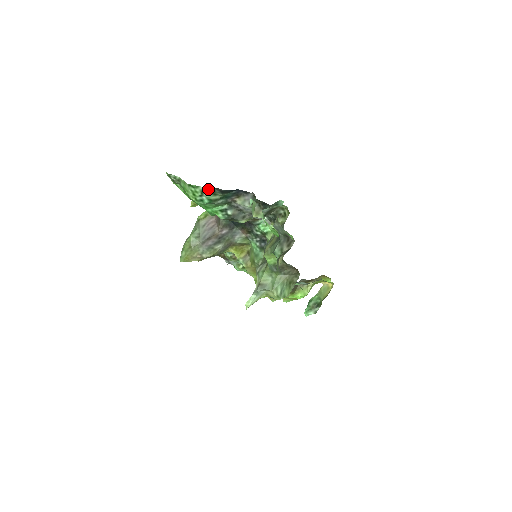
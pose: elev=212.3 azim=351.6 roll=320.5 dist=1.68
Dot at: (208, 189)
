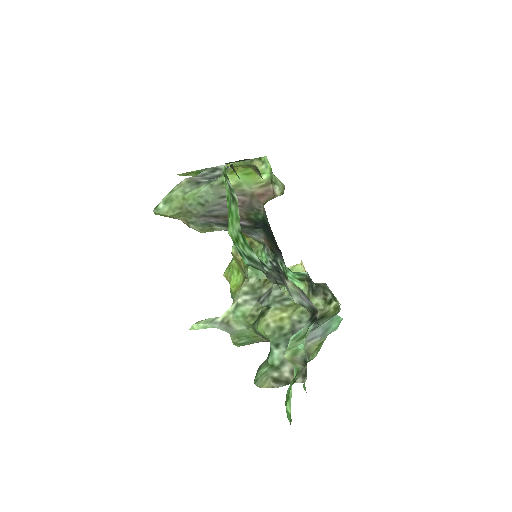
Dot at: (263, 269)
